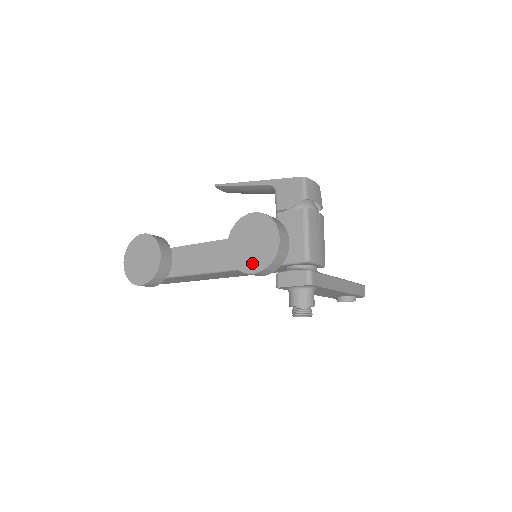
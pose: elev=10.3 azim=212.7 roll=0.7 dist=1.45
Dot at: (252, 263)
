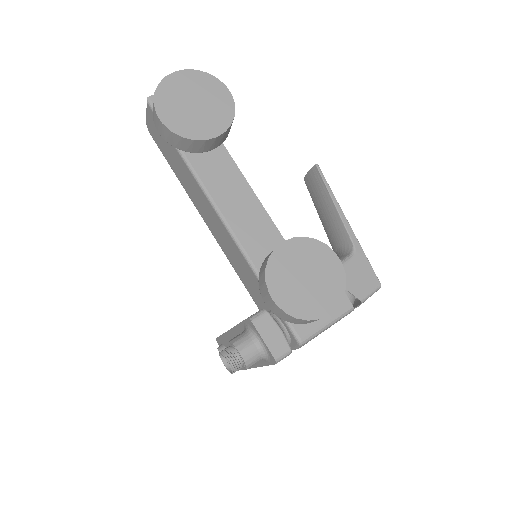
Dot at: (284, 290)
